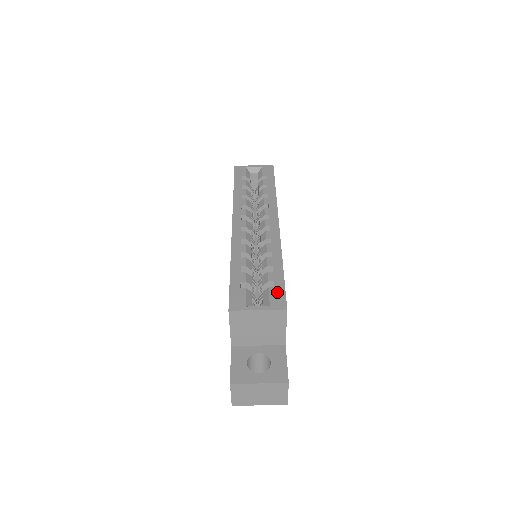
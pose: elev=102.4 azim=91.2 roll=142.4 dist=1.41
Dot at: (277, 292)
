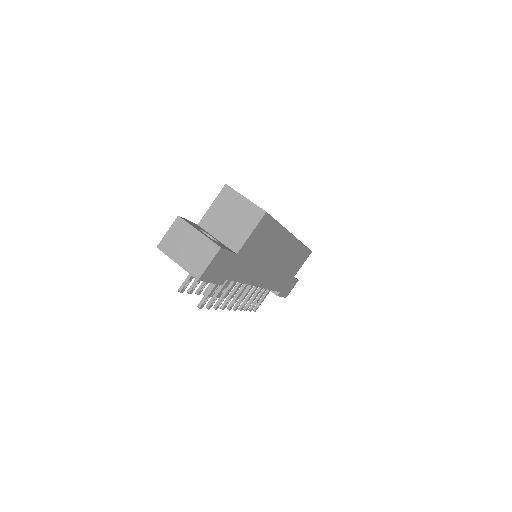
Dot at: occluded
